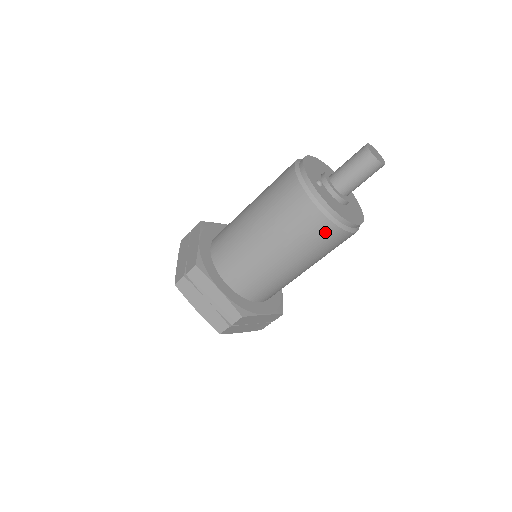
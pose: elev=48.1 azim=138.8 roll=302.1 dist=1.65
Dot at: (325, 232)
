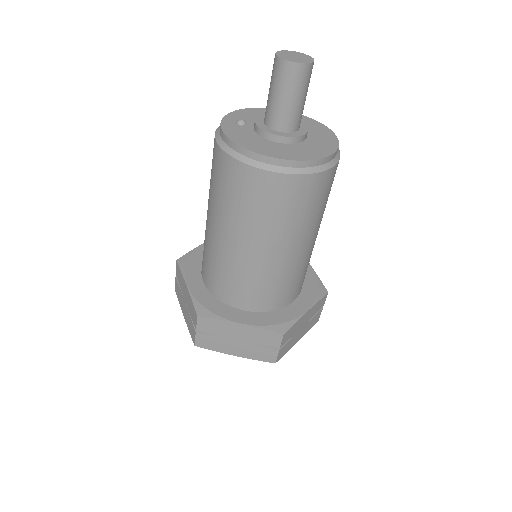
Dot at: (235, 176)
